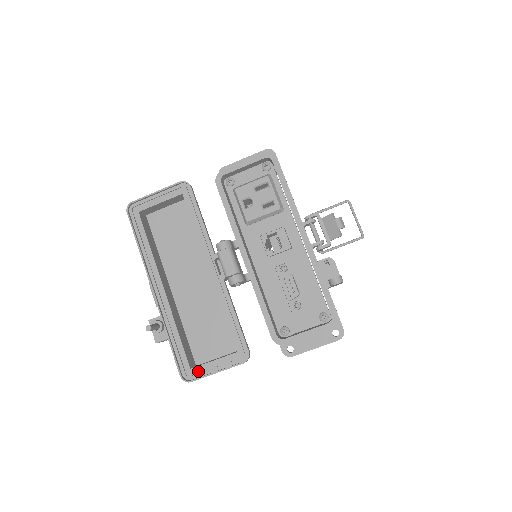
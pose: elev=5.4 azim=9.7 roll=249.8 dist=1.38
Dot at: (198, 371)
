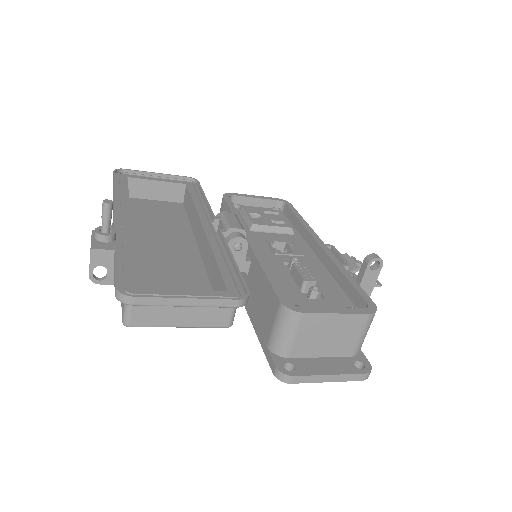
Dot at: (151, 293)
